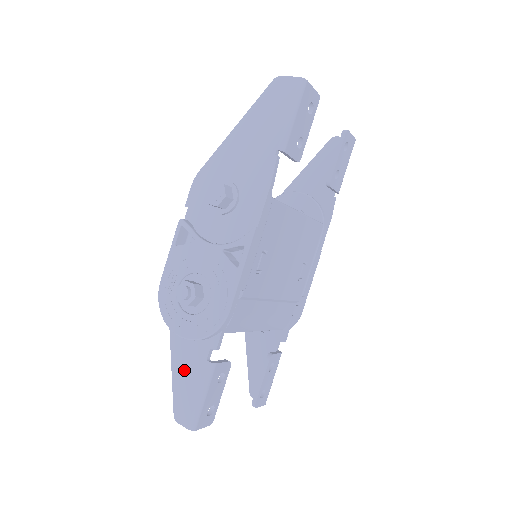
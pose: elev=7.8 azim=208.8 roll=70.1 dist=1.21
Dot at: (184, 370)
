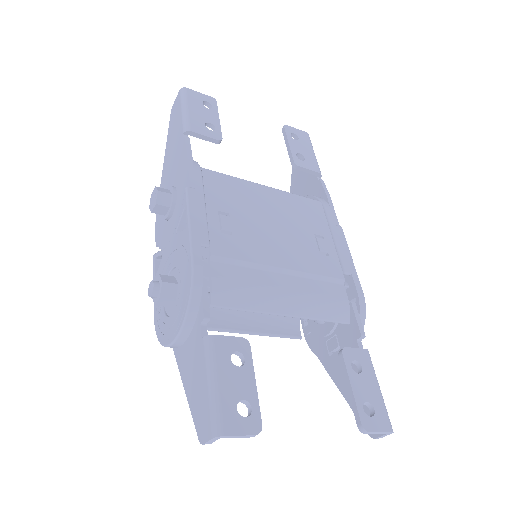
Dot at: (191, 375)
